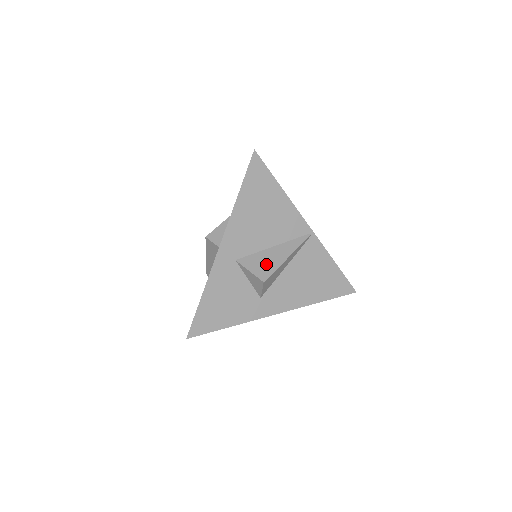
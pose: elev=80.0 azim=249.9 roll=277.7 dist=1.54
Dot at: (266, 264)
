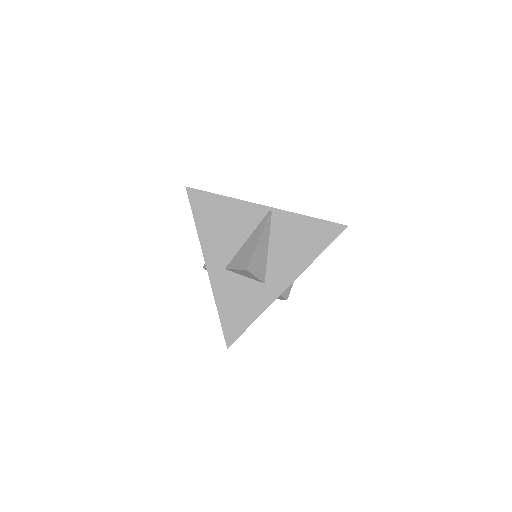
Dot at: (245, 256)
